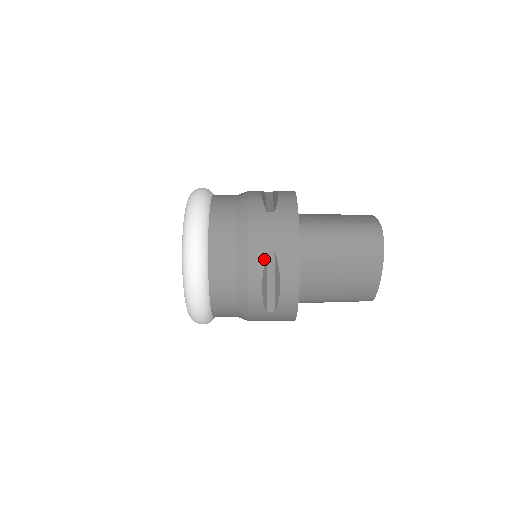
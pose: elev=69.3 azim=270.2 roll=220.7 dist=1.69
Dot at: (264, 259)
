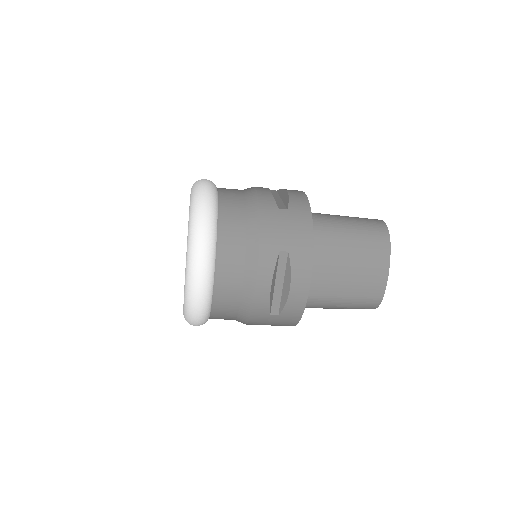
Dot at: occluded
